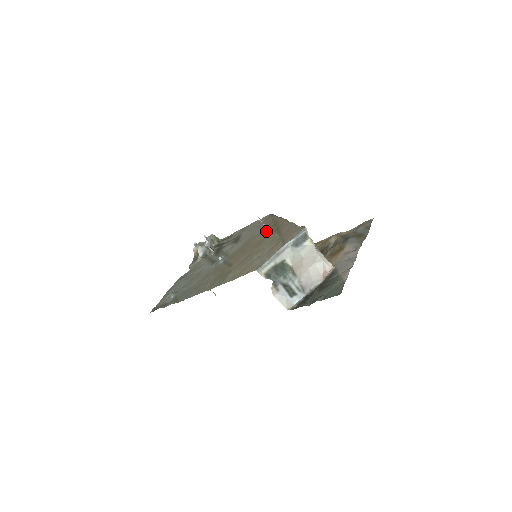
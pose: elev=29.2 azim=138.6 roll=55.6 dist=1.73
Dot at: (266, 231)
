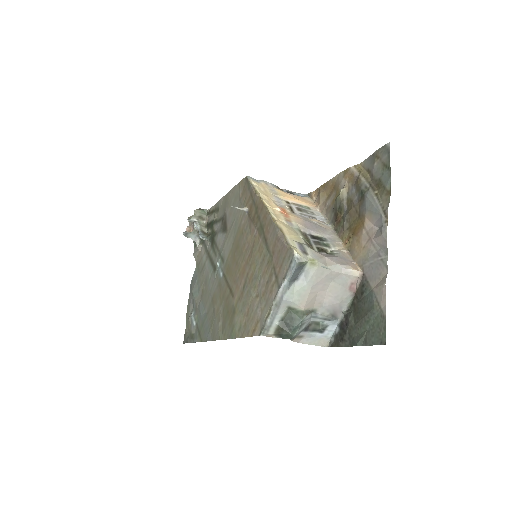
Dot at: (250, 226)
